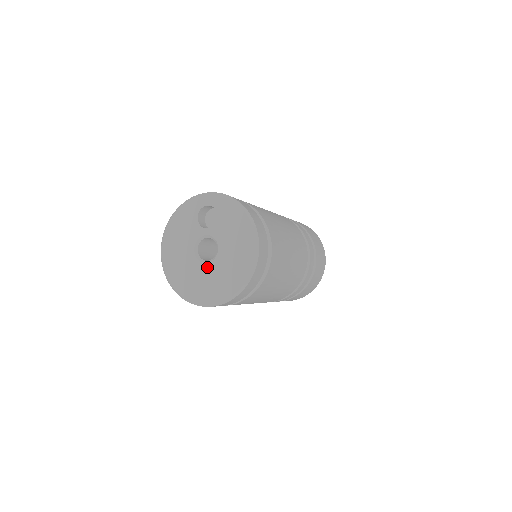
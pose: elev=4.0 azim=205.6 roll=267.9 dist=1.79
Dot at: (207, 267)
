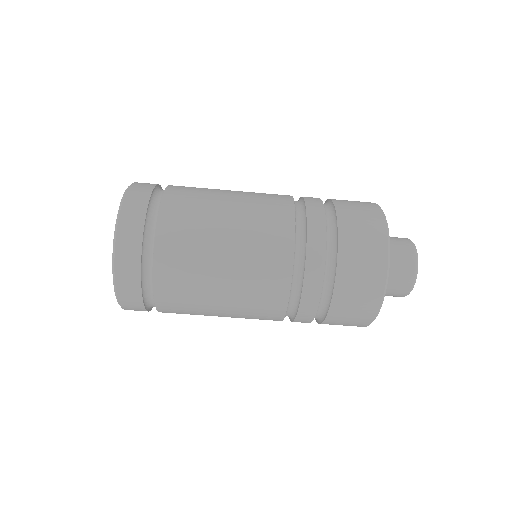
Dot at: occluded
